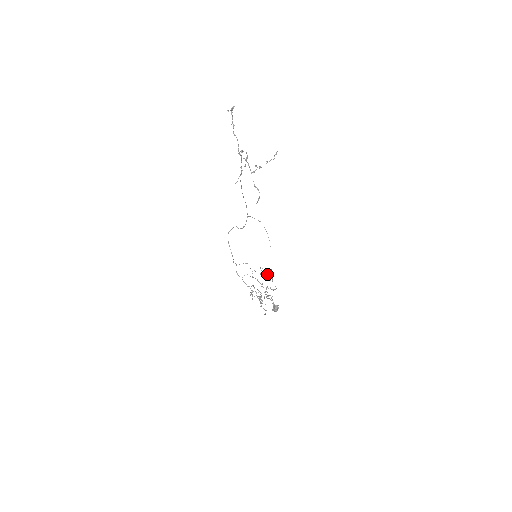
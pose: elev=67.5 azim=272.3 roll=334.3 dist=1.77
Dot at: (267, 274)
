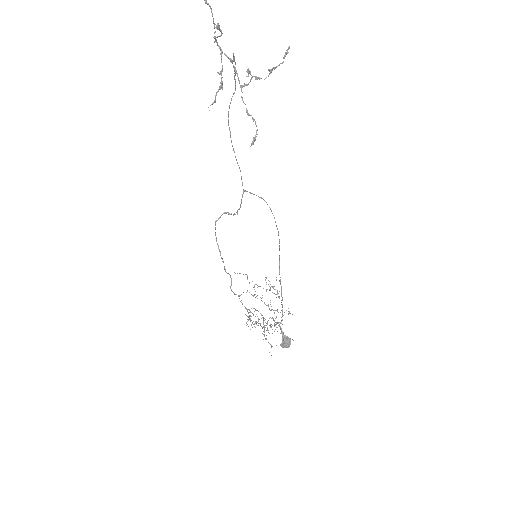
Dot at: occluded
